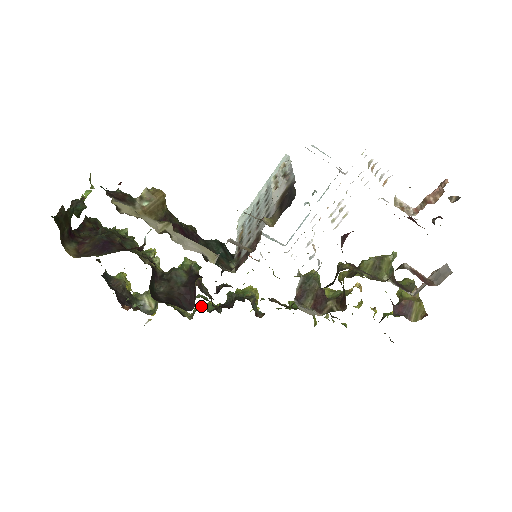
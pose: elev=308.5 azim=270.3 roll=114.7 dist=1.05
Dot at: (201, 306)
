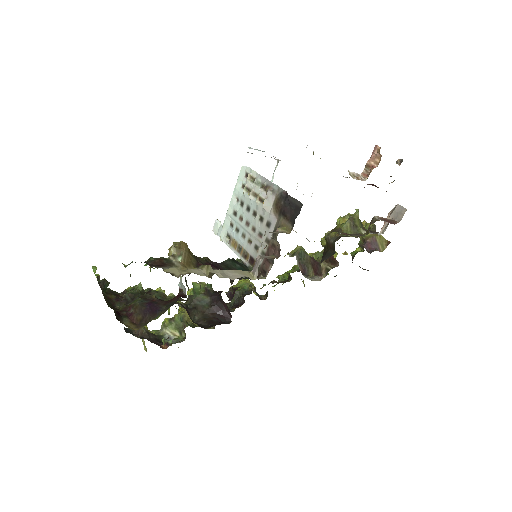
Dot at: occluded
